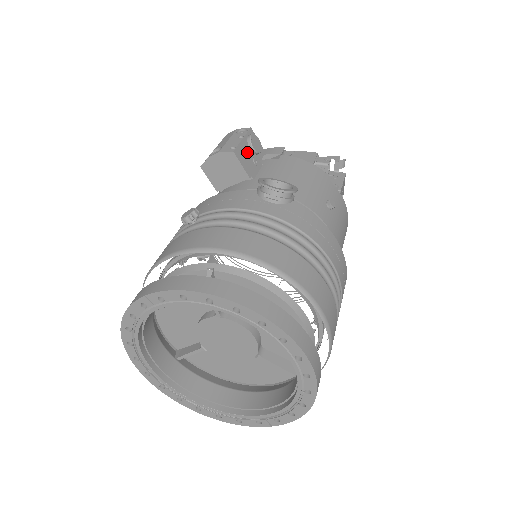
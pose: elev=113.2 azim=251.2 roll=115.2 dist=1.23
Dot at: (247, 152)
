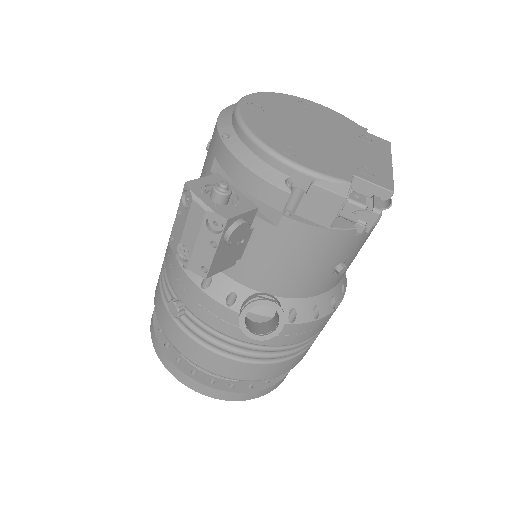
Dot at: (226, 251)
